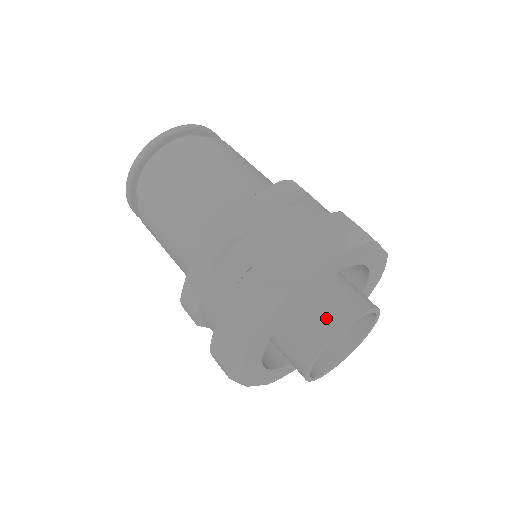
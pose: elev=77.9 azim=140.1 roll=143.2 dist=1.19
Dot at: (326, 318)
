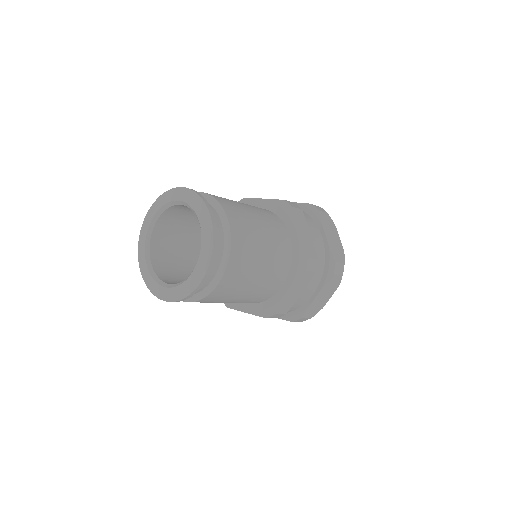
Dot at: occluded
